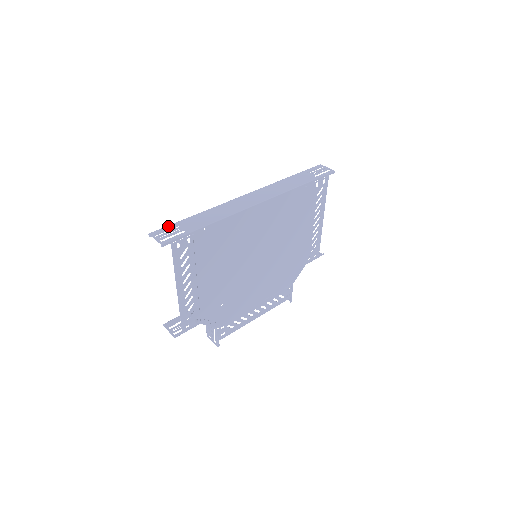
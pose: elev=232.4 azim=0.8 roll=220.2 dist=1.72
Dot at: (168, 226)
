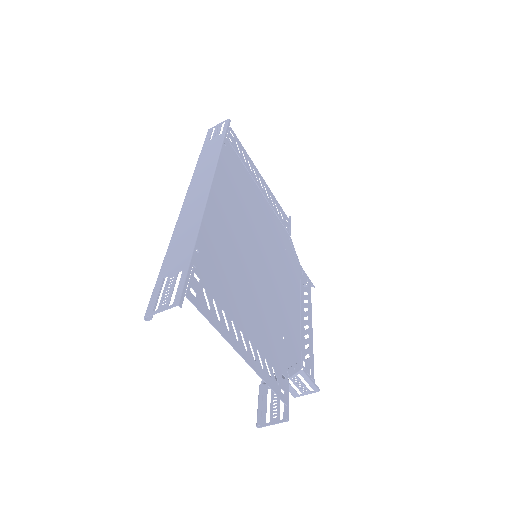
Dot at: (154, 290)
